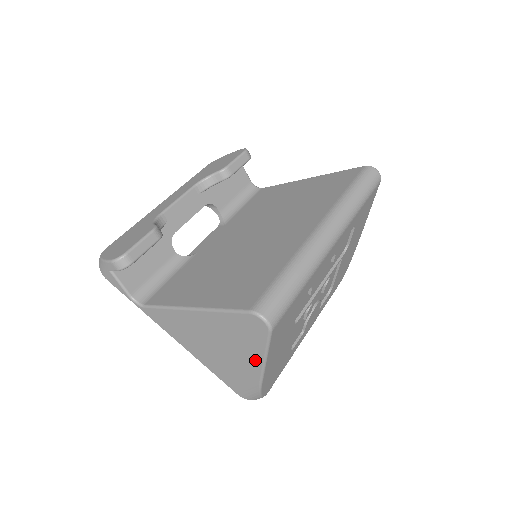
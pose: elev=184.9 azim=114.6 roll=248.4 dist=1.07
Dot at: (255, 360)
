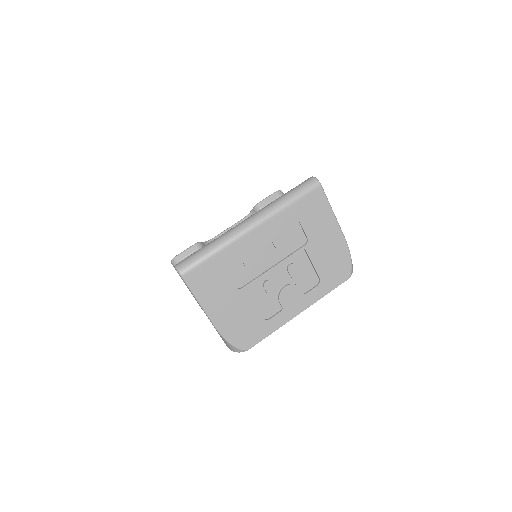
Dot at: (200, 306)
